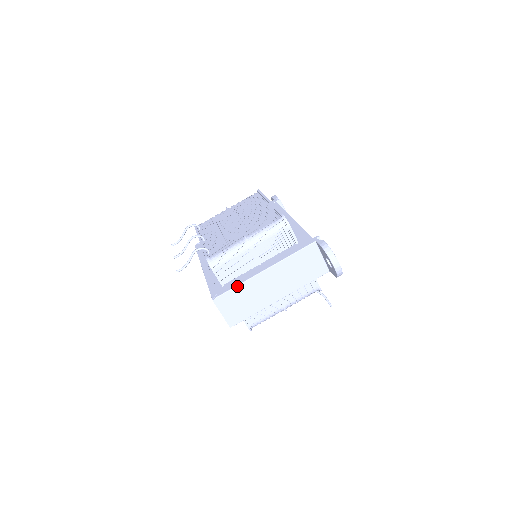
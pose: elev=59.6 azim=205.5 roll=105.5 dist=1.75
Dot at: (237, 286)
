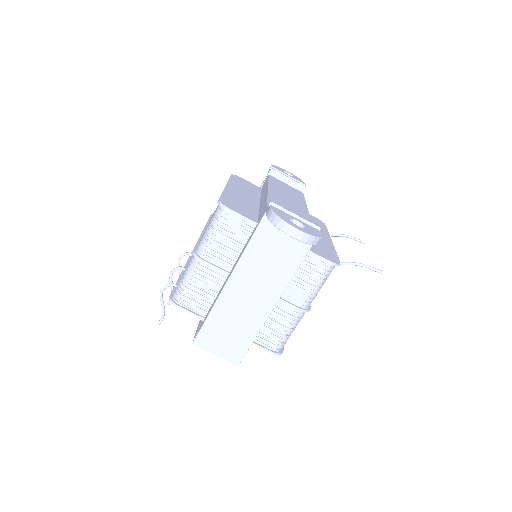
Dot at: (208, 316)
